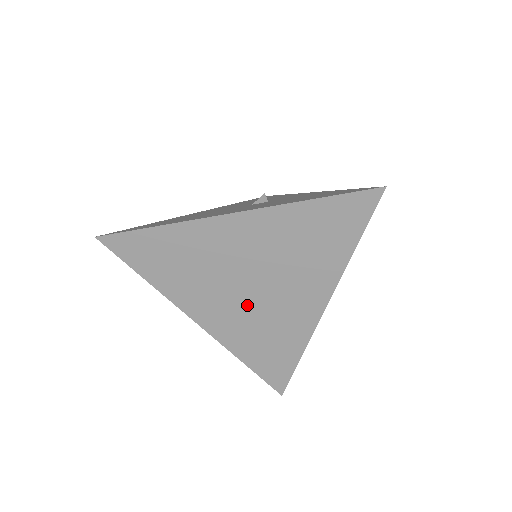
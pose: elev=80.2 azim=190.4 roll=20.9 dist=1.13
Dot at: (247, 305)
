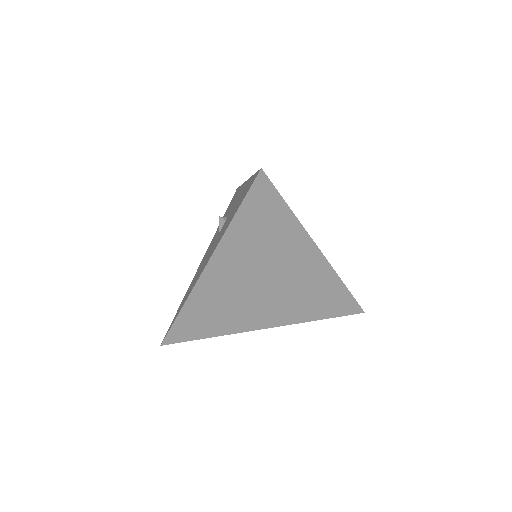
Dot at: (277, 296)
